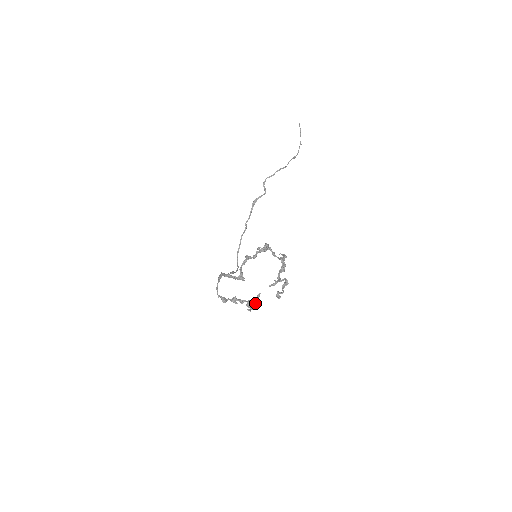
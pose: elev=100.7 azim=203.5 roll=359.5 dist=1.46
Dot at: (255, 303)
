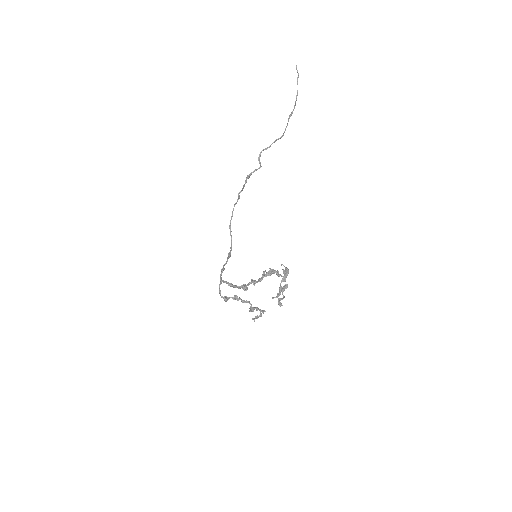
Dot at: occluded
